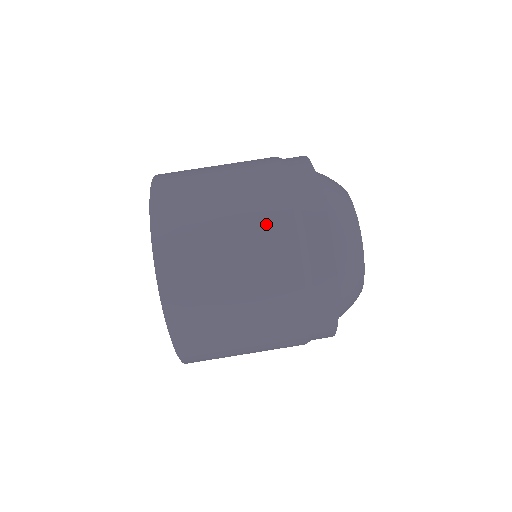
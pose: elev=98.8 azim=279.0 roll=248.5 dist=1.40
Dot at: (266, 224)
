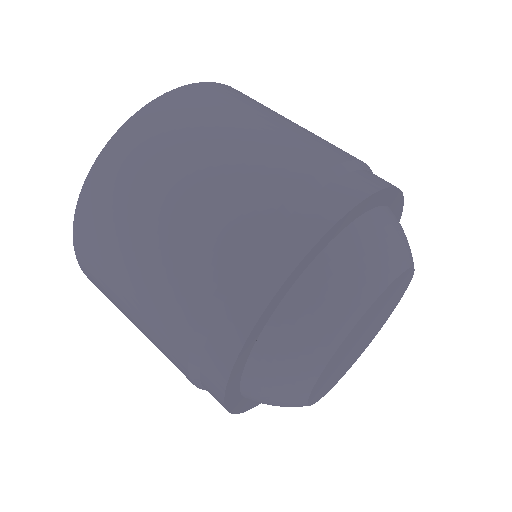
Dot at: (246, 184)
